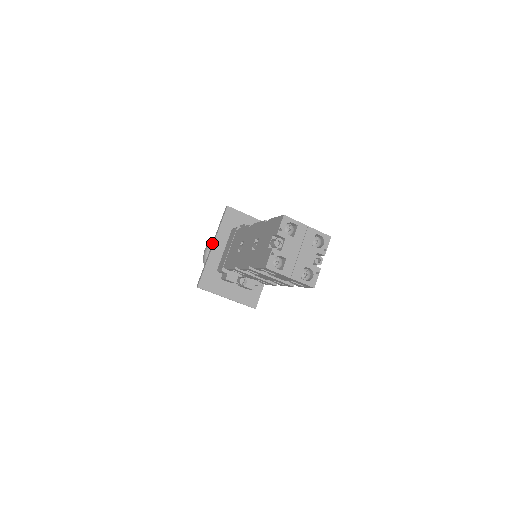
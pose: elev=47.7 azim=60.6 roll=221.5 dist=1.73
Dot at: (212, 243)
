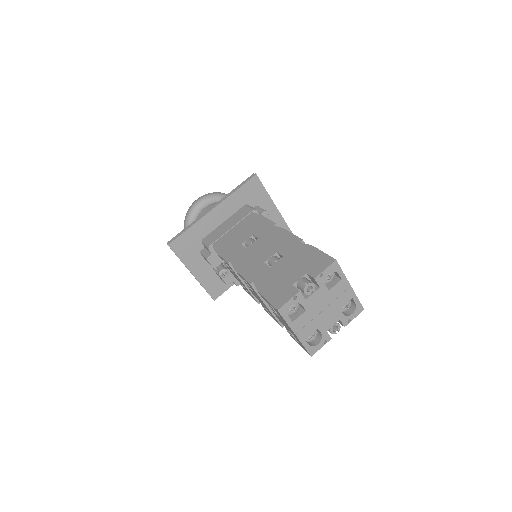
Dot at: (214, 205)
